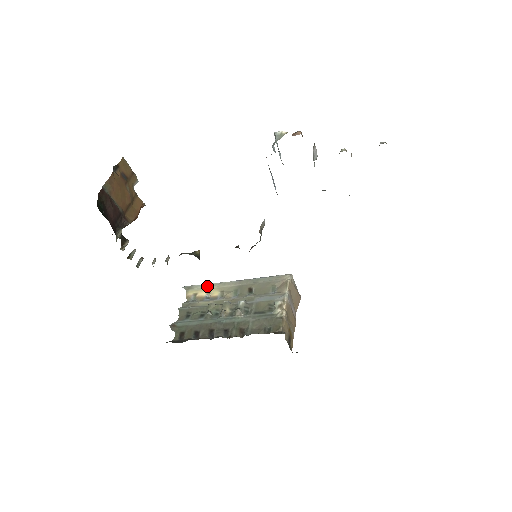
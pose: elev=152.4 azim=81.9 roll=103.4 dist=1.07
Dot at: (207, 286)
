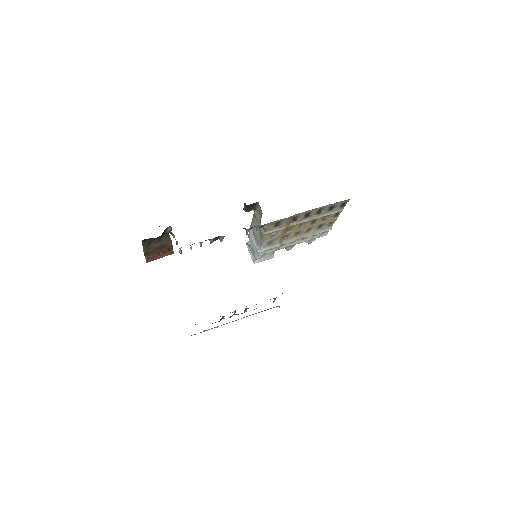
Dot at: occluded
